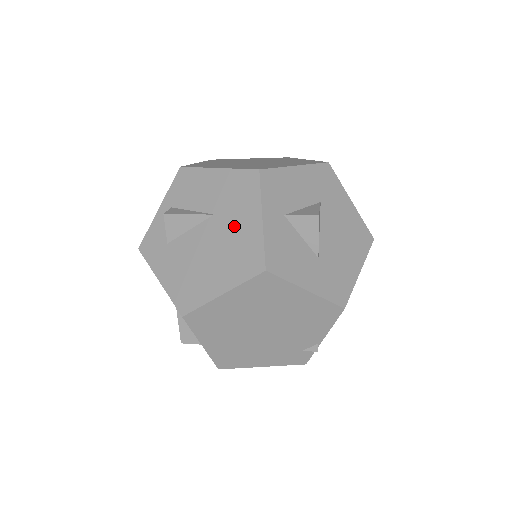
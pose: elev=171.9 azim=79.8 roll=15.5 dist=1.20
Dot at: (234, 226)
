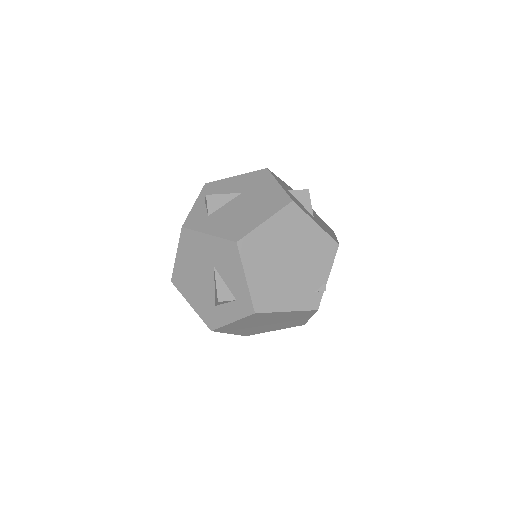
Dot at: (260, 192)
